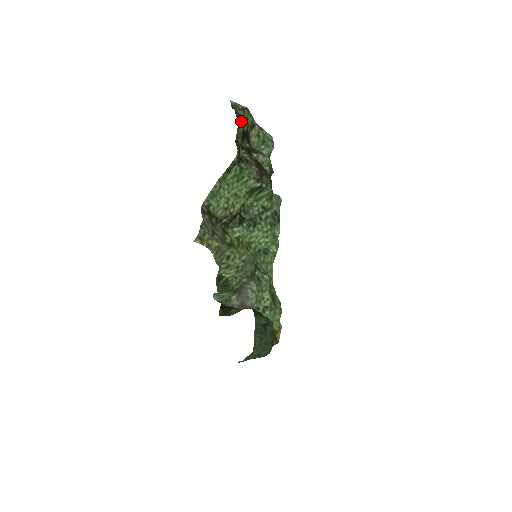
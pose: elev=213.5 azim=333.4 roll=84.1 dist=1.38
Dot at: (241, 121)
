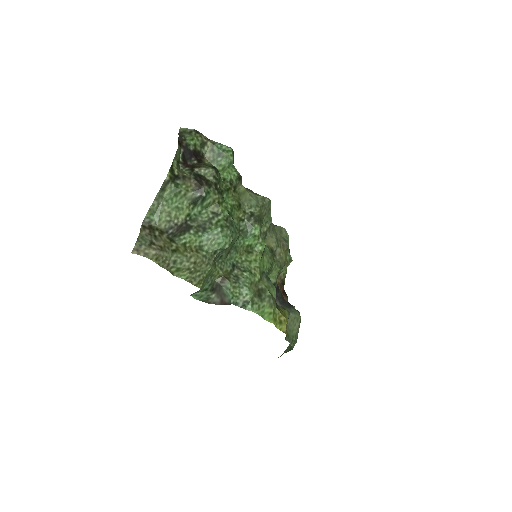
Dot at: (185, 143)
